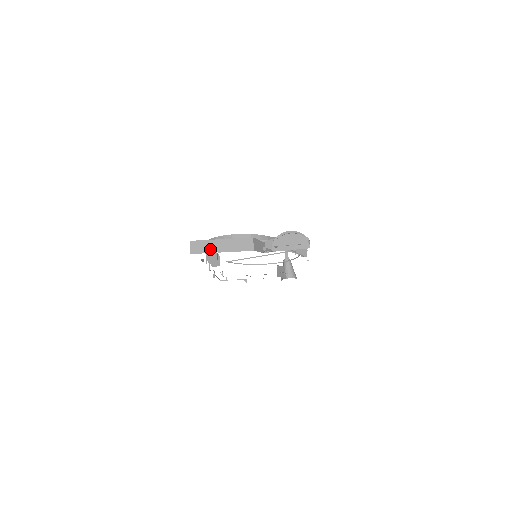
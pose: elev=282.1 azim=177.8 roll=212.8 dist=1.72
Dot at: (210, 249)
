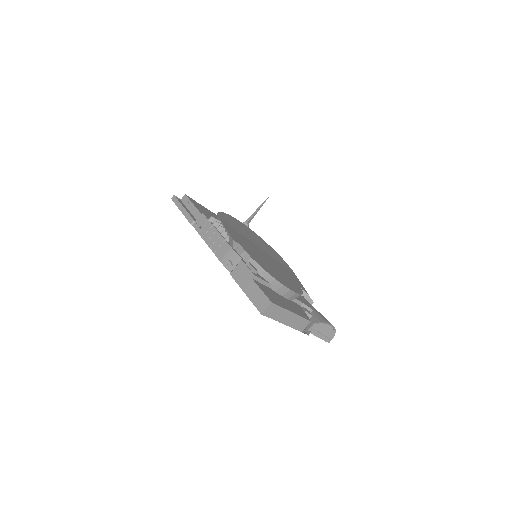
Dot at: (278, 317)
